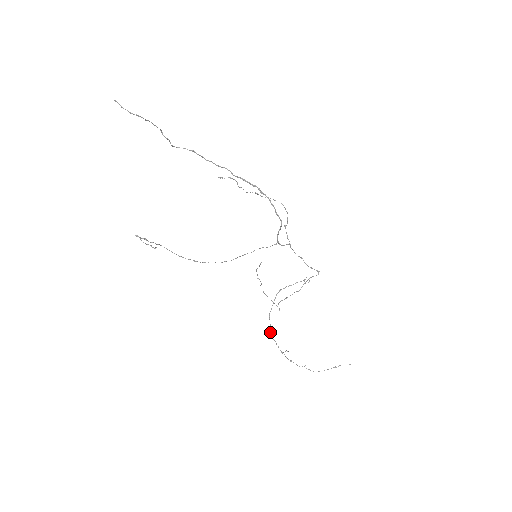
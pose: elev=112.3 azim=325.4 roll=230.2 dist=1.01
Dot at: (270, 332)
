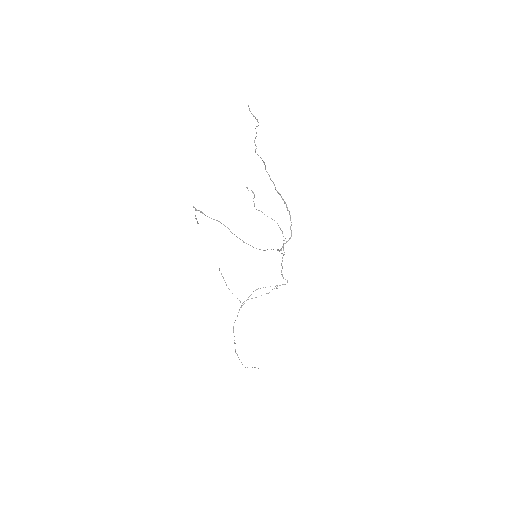
Dot at: (234, 322)
